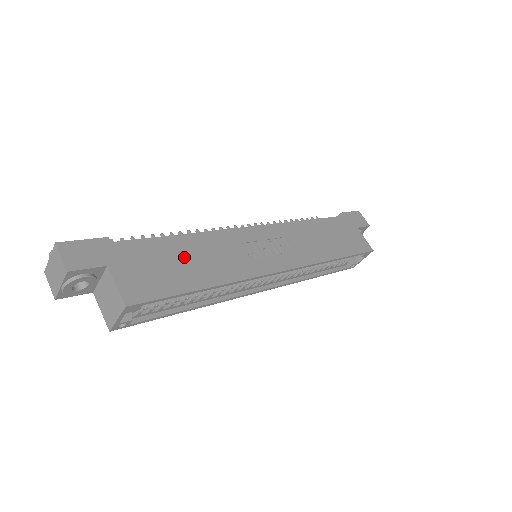
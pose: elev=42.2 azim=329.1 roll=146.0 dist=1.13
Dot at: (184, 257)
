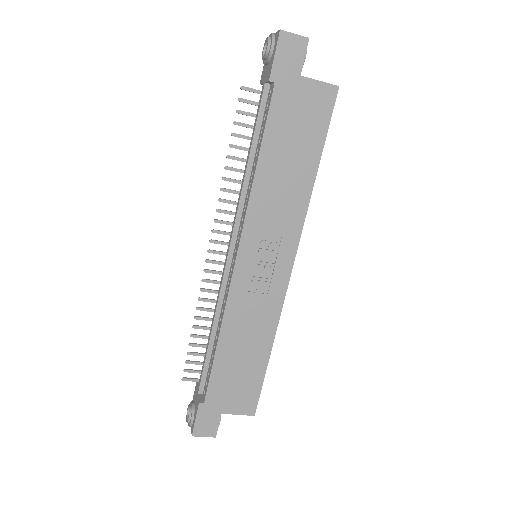
Dot at: (238, 356)
